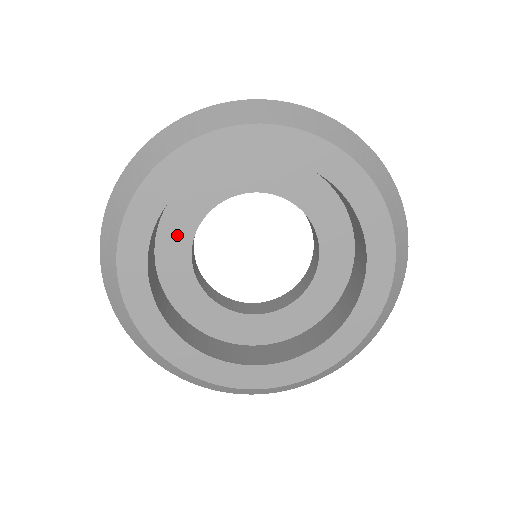
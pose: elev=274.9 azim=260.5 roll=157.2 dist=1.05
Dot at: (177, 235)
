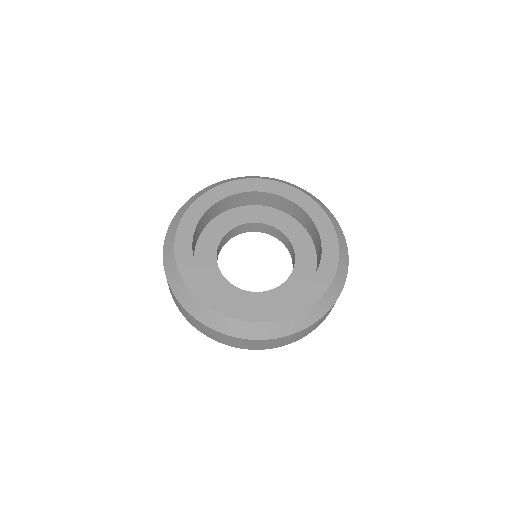
Dot at: (208, 245)
